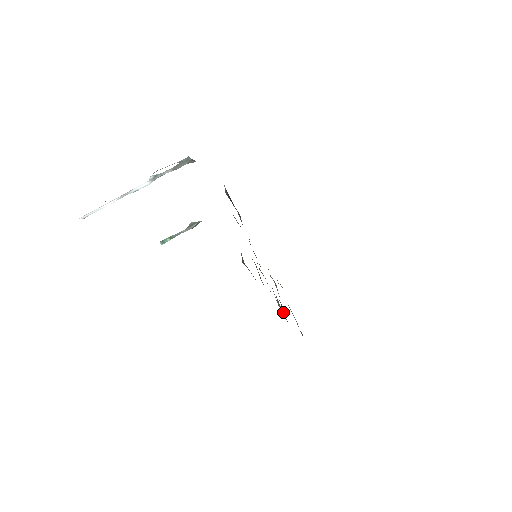
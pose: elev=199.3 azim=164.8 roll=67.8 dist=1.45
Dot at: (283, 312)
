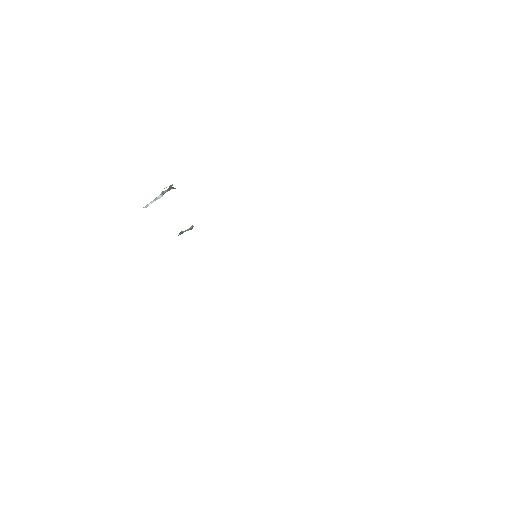
Dot at: occluded
